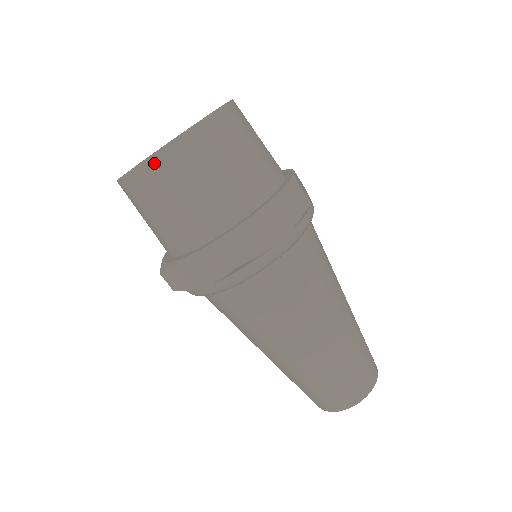
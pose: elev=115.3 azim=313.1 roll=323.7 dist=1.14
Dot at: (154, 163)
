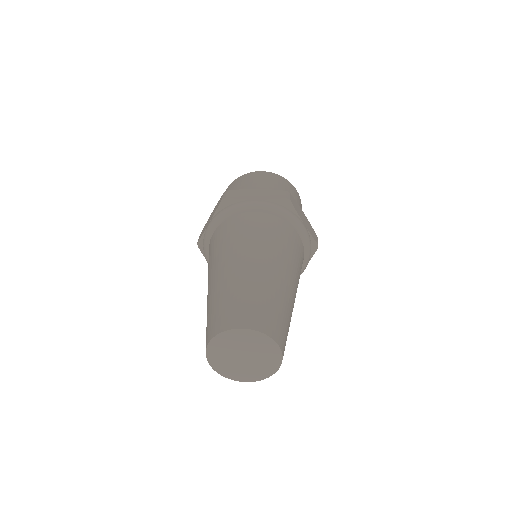
Dot at: (234, 182)
